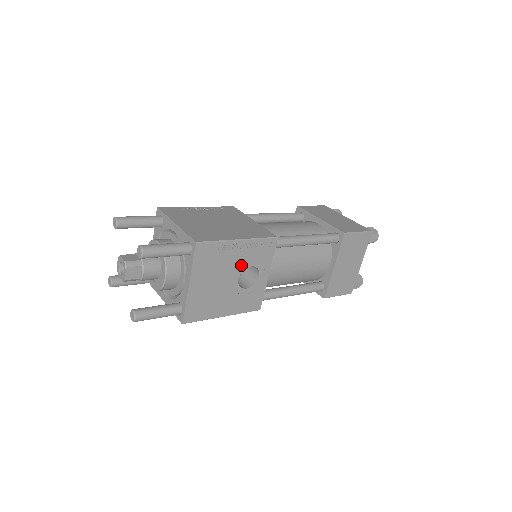
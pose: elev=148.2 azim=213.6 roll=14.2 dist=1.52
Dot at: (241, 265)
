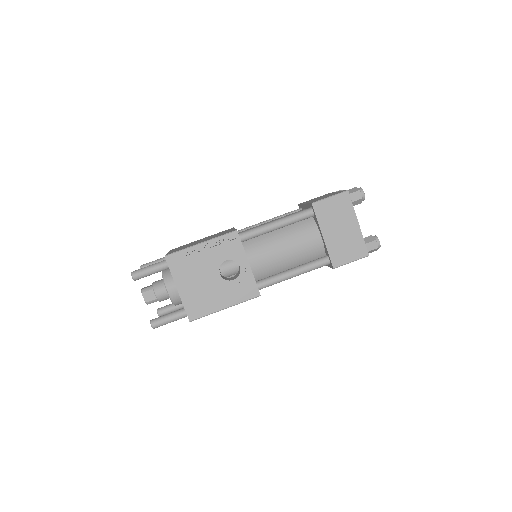
Dot at: (215, 262)
